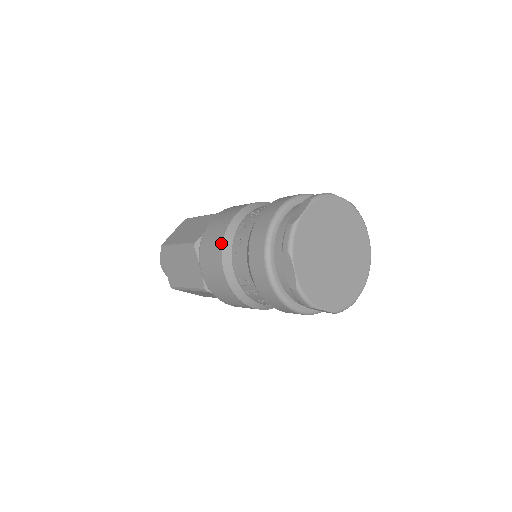
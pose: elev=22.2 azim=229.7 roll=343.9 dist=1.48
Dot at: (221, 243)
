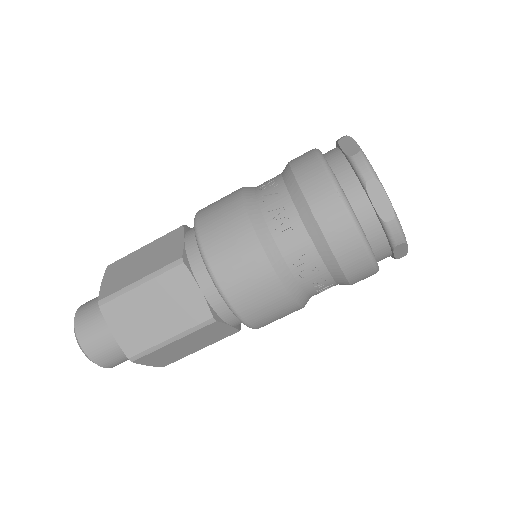
Dot at: (249, 225)
